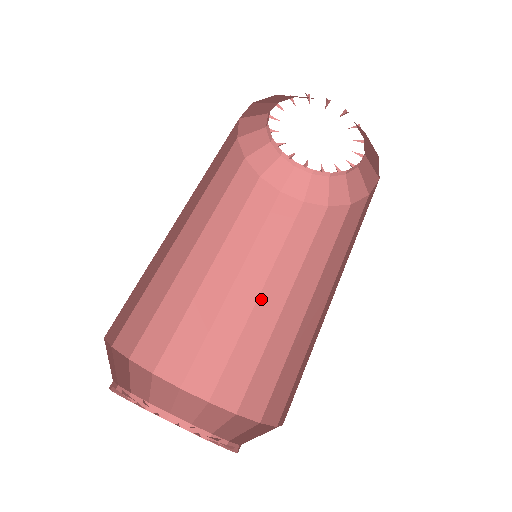
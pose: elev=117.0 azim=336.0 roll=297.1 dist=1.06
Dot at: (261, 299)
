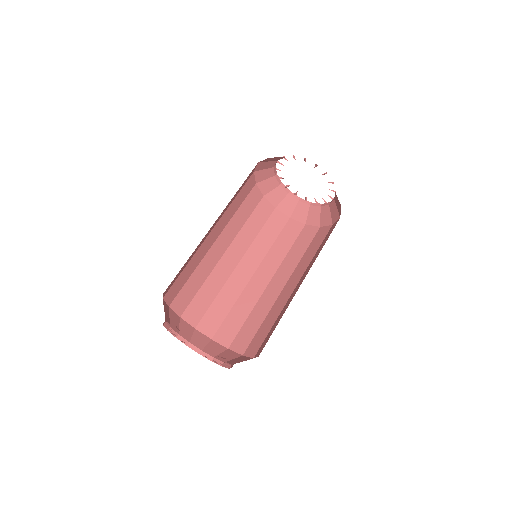
Dot at: (237, 270)
